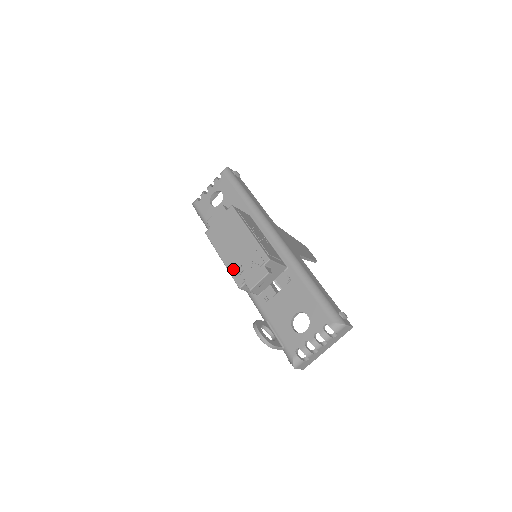
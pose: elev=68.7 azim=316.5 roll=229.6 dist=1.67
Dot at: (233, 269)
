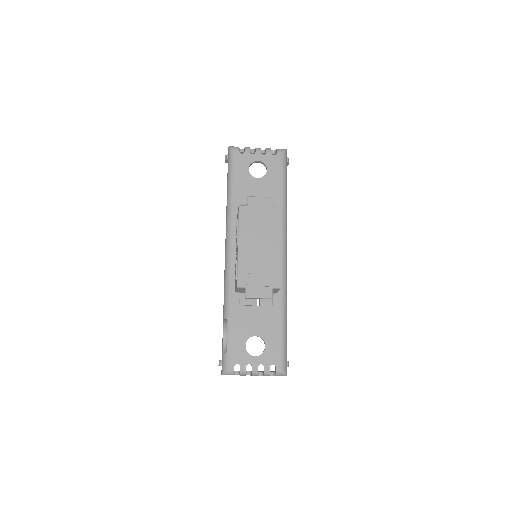
Dot at: (243, 265)
